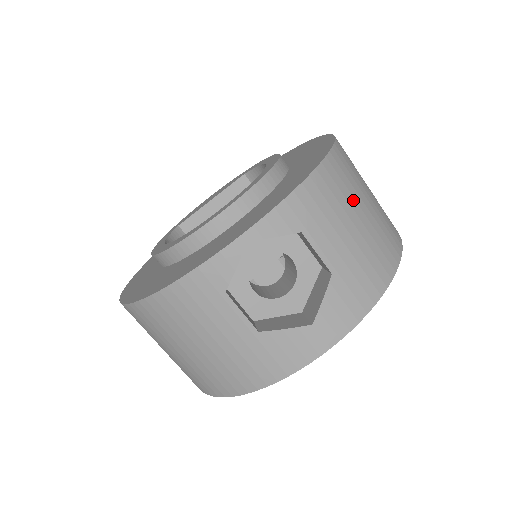
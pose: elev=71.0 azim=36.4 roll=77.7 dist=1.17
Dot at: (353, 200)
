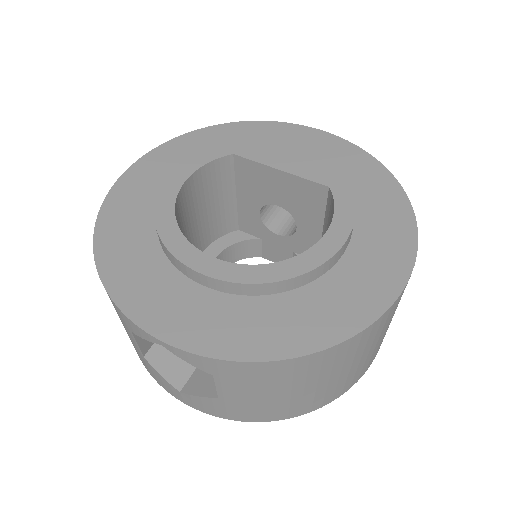
Dot at: (302, 382)
